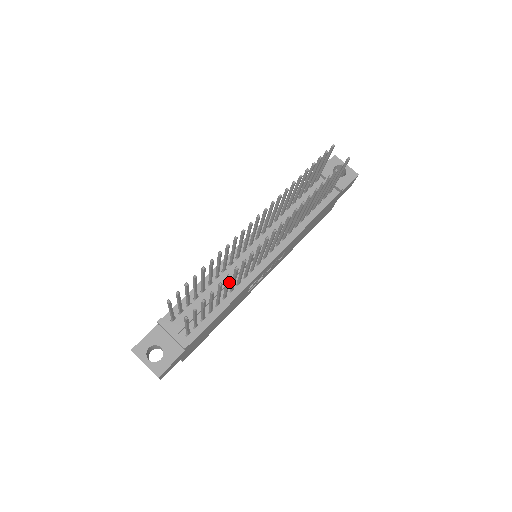
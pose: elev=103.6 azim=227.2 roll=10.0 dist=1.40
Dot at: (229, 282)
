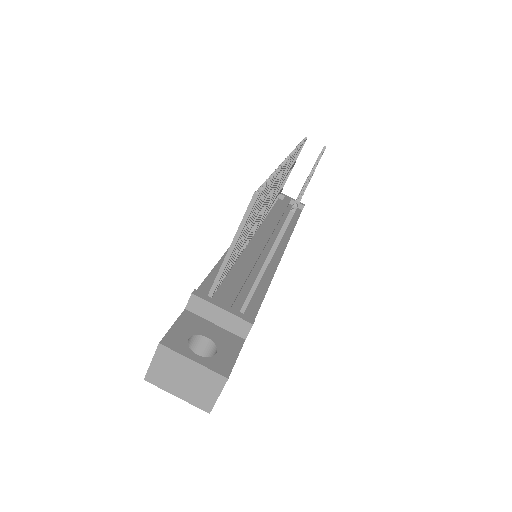
Dot at: occluded
